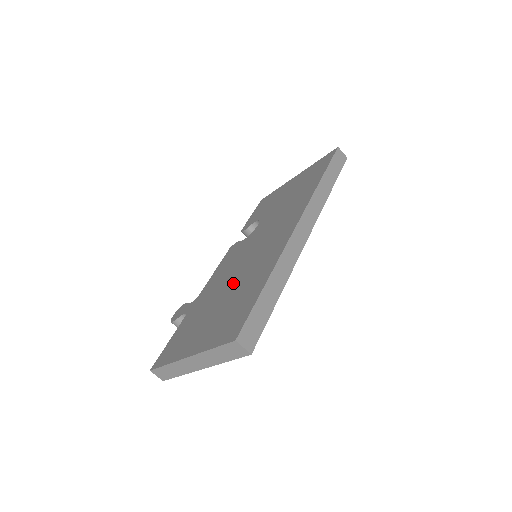
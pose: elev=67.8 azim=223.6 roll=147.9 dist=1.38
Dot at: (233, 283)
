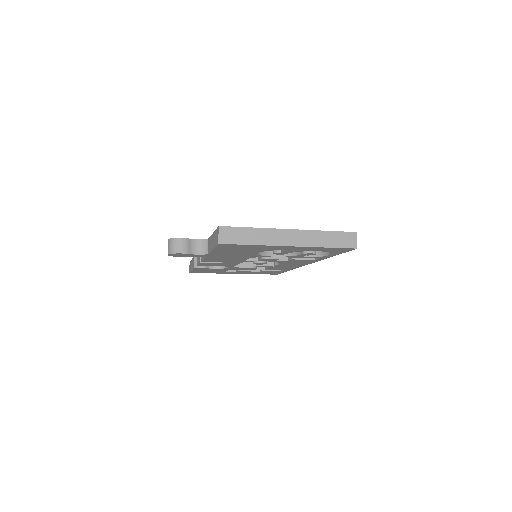
Dot at: occluded
